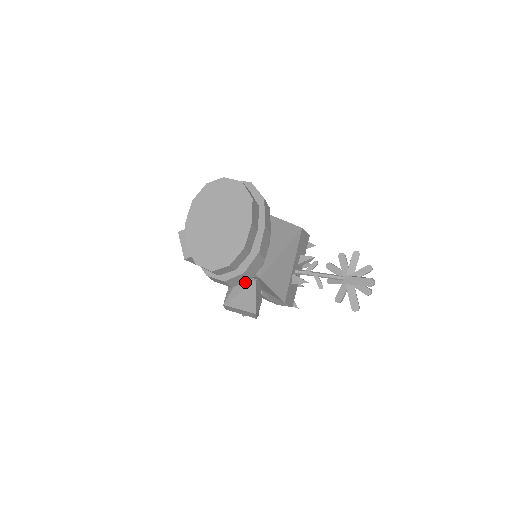
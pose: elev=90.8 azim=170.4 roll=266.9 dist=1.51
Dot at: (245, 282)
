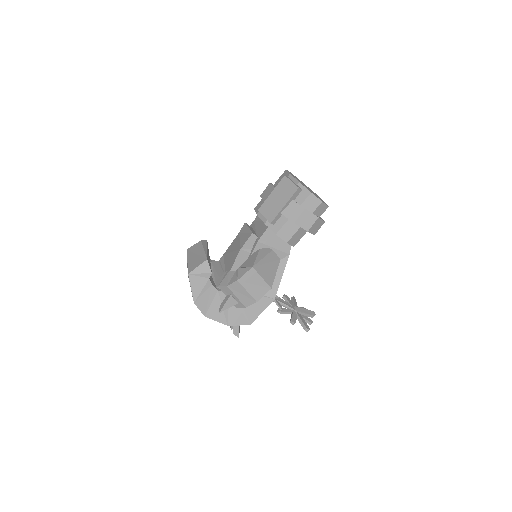
Dot at: (275, 255)
